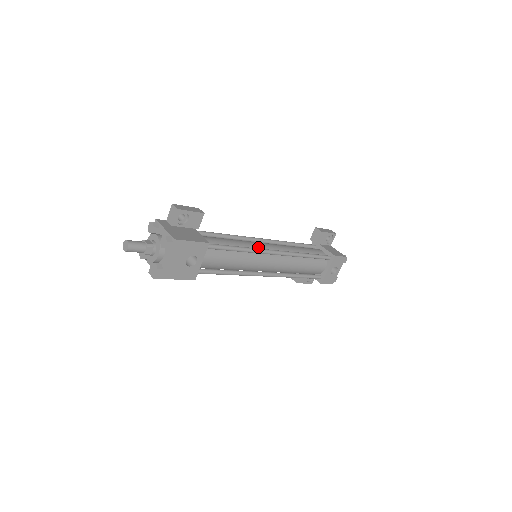
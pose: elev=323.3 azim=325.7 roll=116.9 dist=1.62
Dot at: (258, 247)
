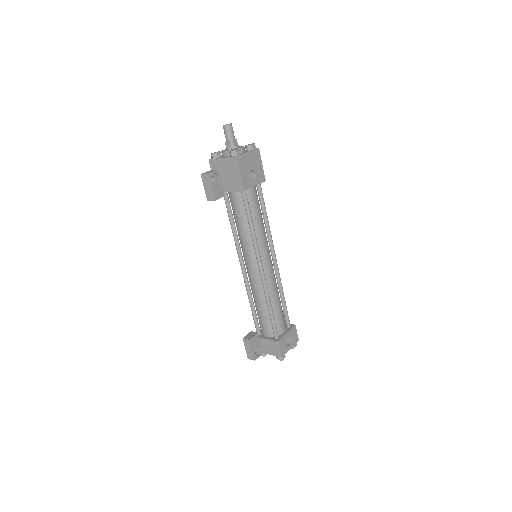
Dot at: occluded
